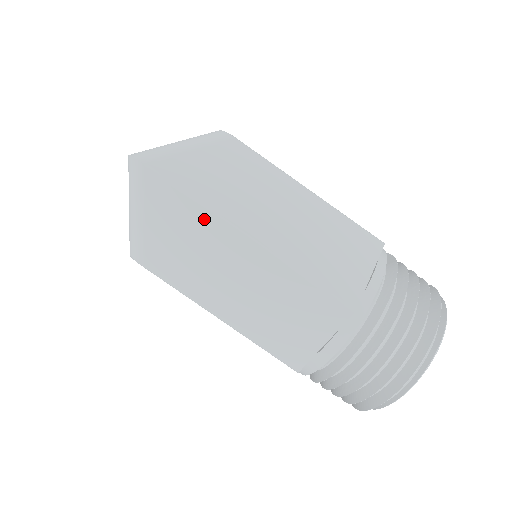
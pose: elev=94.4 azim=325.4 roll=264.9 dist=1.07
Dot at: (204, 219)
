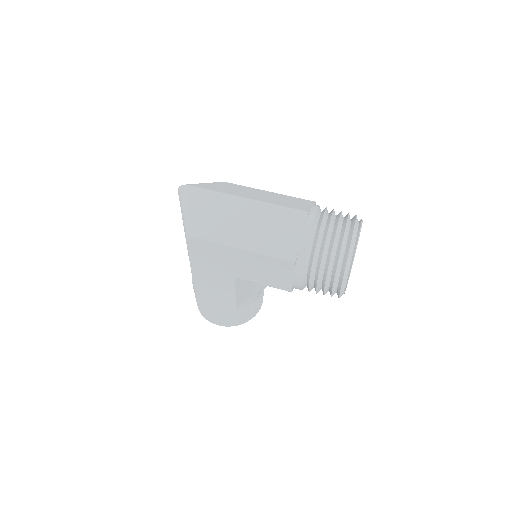
Dot at: (221, 198)
